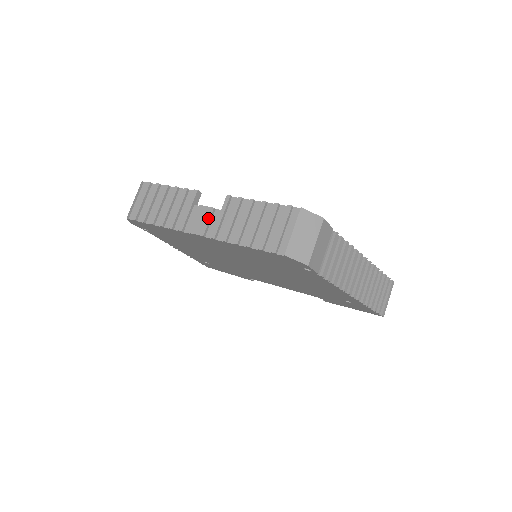
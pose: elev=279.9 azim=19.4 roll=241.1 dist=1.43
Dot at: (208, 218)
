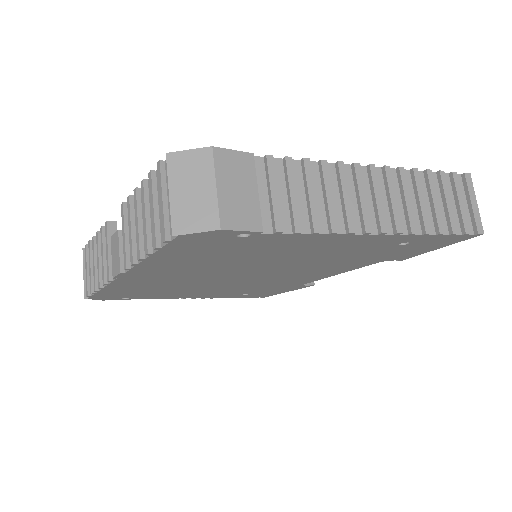
Dot at: (118, 247)
